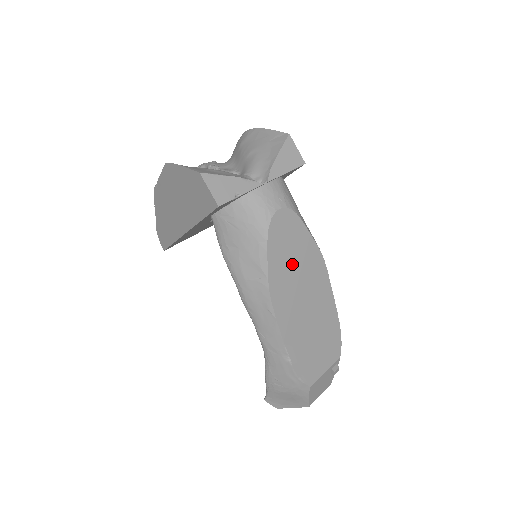
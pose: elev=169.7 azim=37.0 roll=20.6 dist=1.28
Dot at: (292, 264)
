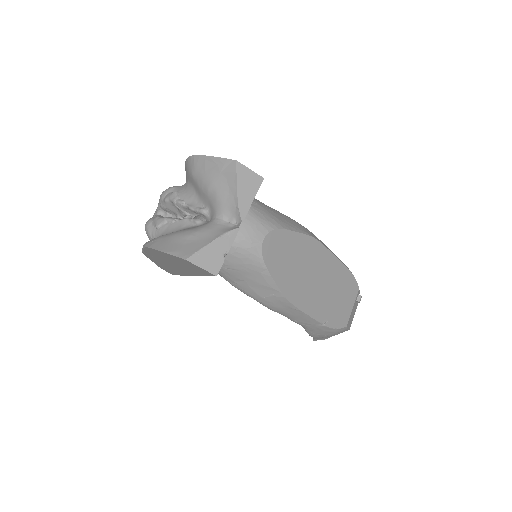
Dot at: (294, 266)
